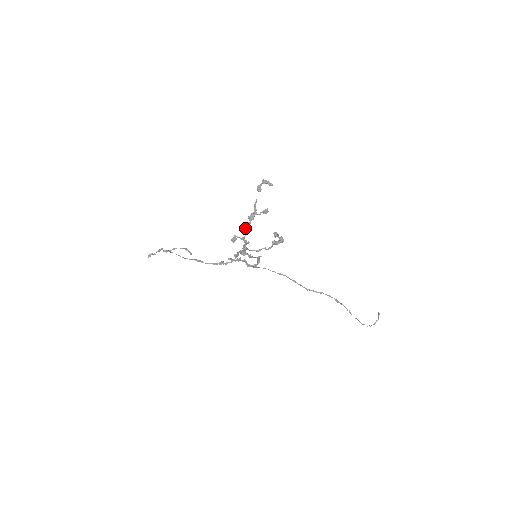
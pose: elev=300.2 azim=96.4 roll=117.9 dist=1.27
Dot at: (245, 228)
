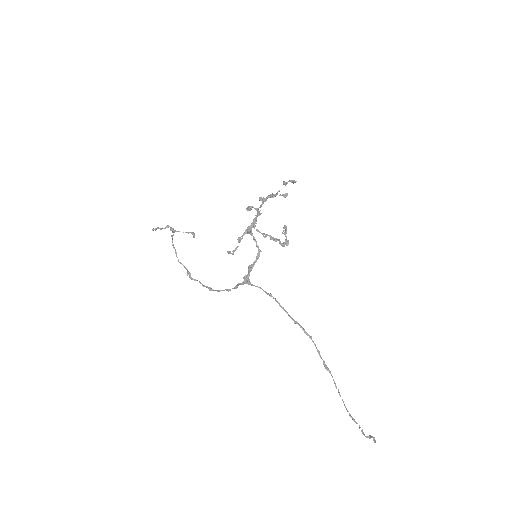
Dot at: (264, 199)
